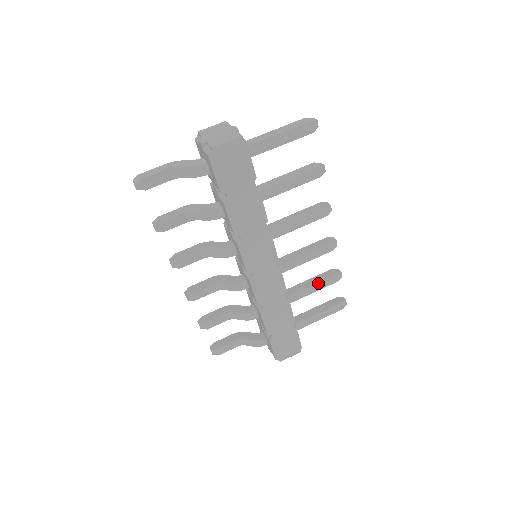
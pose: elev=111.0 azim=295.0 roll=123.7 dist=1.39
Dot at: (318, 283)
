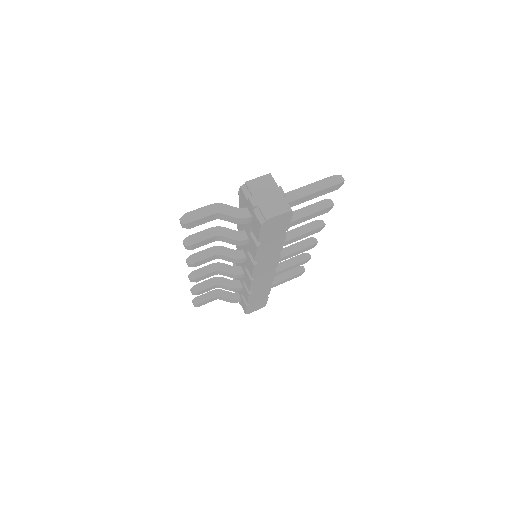
Dot at: (292, 266)
